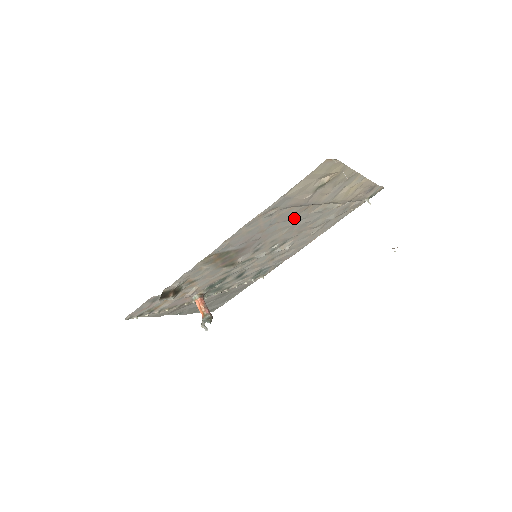
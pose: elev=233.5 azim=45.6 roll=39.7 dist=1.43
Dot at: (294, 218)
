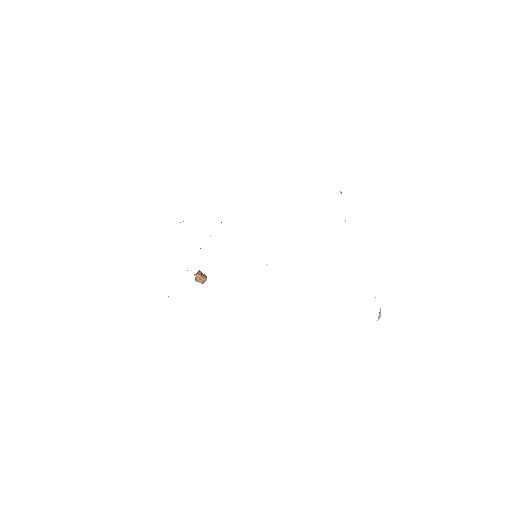
Dot at: occluded
